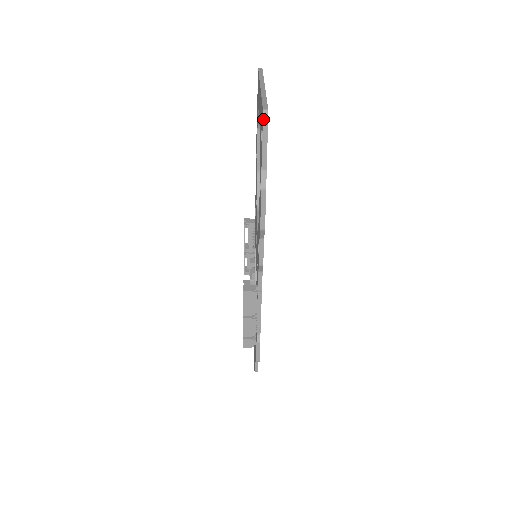
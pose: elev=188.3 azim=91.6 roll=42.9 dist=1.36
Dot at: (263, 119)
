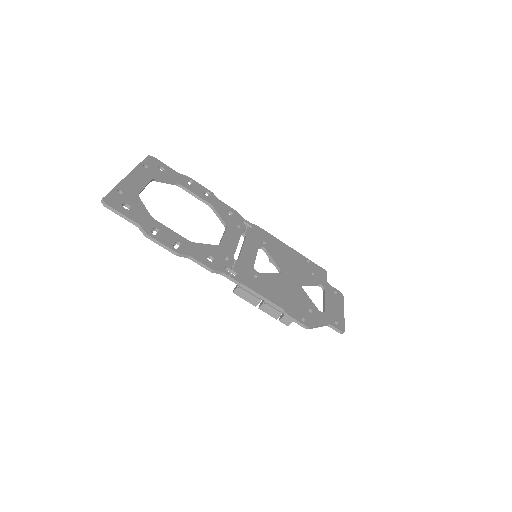
Dot at: (104, 206)
